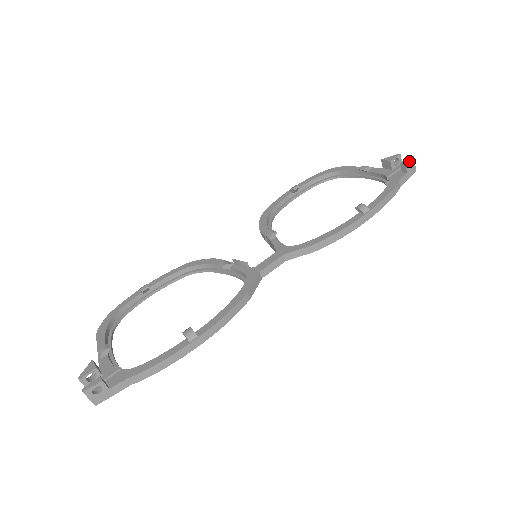
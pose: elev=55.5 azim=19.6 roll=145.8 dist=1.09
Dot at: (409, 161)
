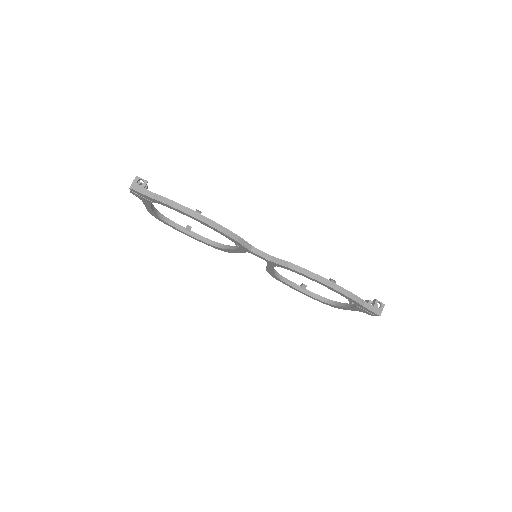
Dot at: (380, 305)
